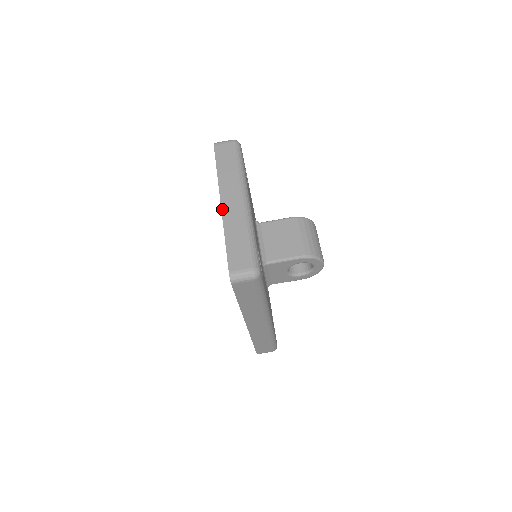
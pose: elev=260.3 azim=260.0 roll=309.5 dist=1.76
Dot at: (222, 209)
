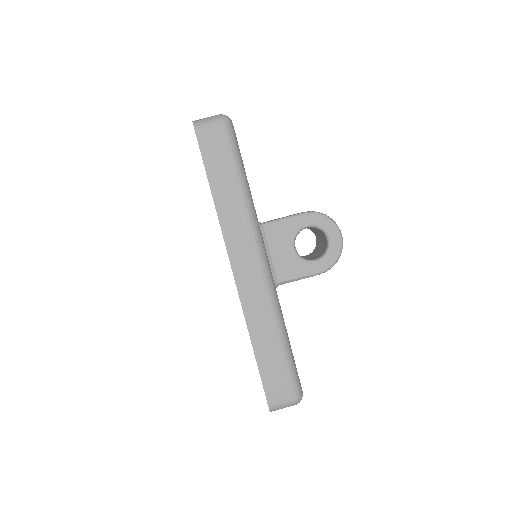
Dot at: occluded
